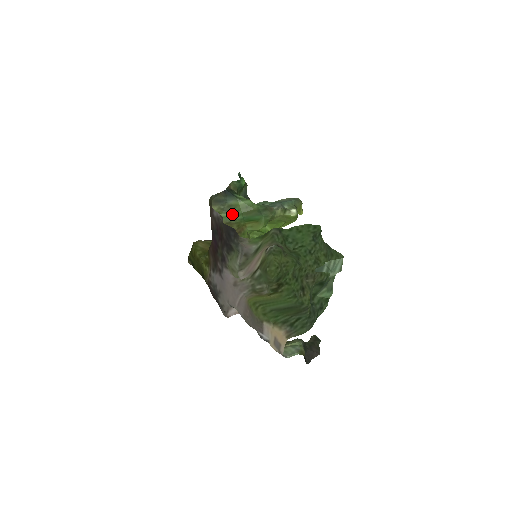
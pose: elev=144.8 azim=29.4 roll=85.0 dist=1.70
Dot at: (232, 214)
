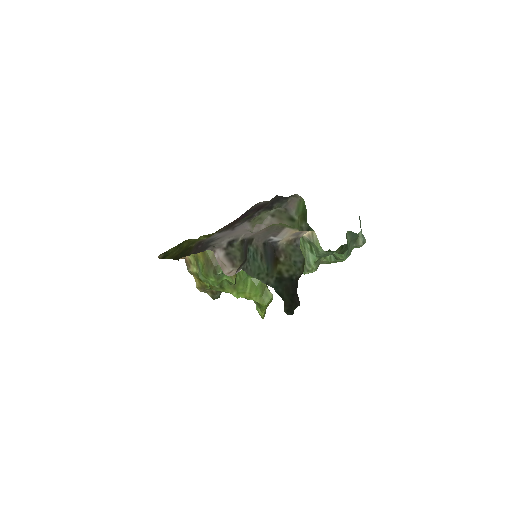
Dot at: occluded
